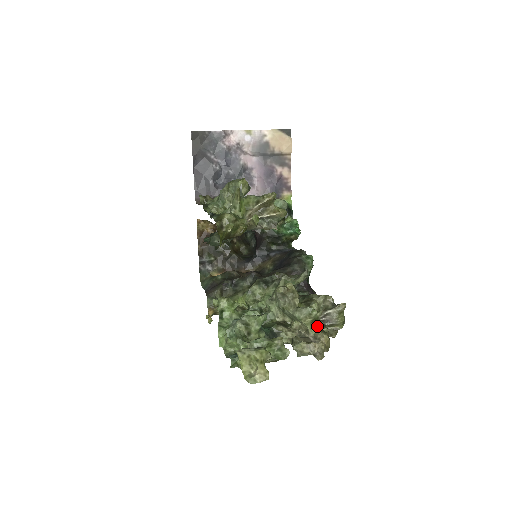
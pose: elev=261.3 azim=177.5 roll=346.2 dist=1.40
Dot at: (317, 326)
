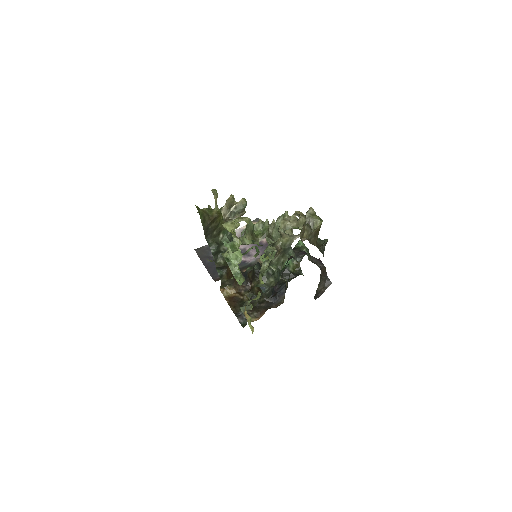
Dot at: occluded
